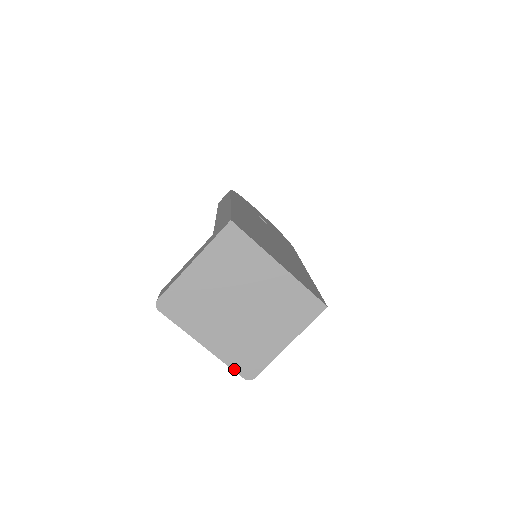
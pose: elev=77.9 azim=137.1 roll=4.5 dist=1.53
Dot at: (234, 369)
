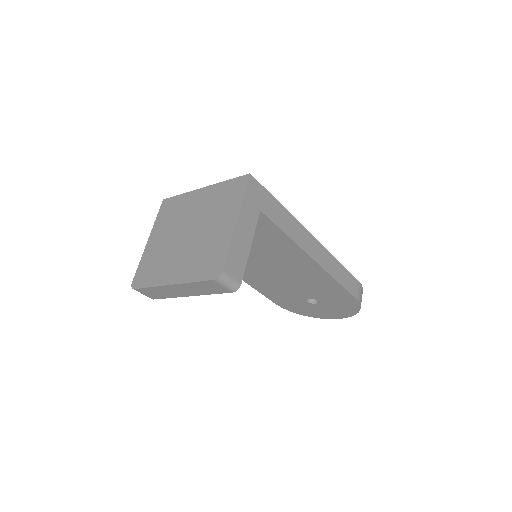
Dot at: (202, 280)
